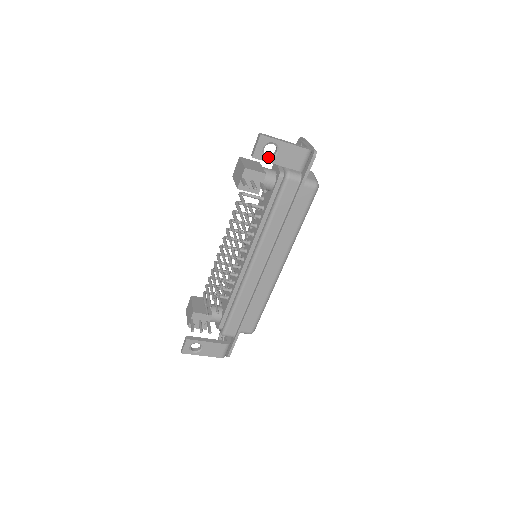
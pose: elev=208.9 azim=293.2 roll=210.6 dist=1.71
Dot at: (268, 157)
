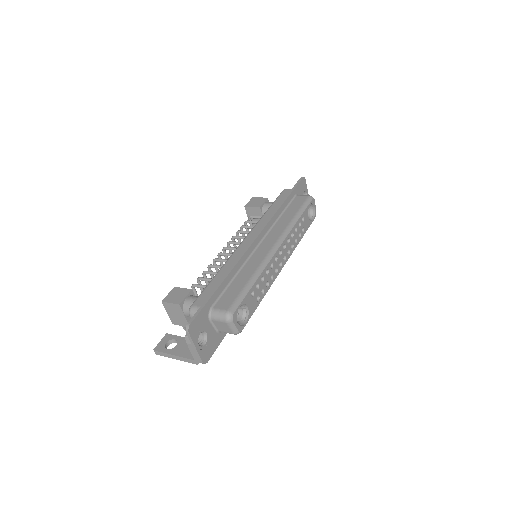
Dot at: occluded
